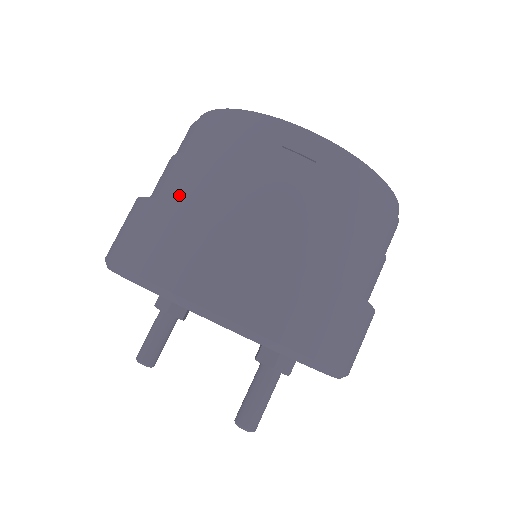
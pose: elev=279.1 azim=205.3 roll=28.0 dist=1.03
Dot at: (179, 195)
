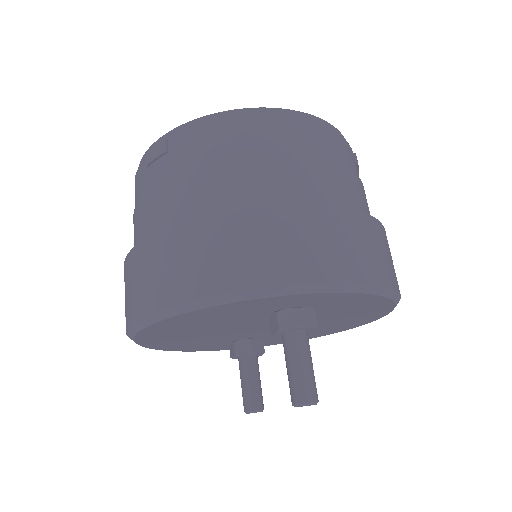
Dot at: occluded
